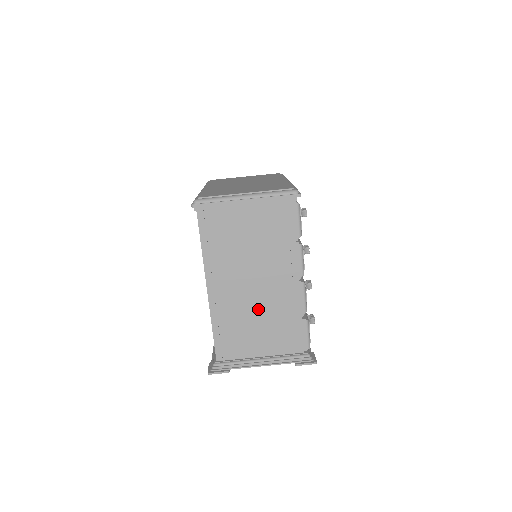
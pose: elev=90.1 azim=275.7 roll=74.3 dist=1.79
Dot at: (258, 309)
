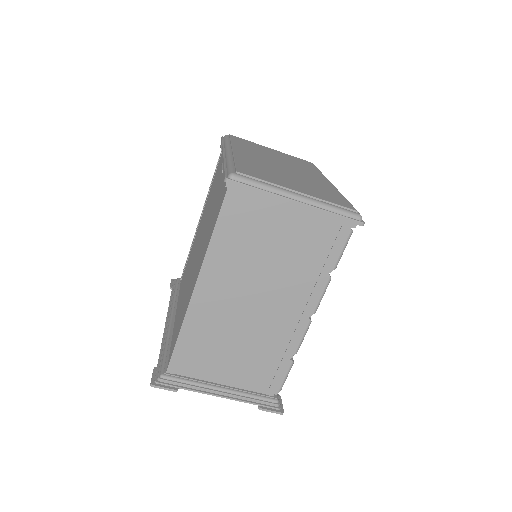
Dot at: (245, 332)
